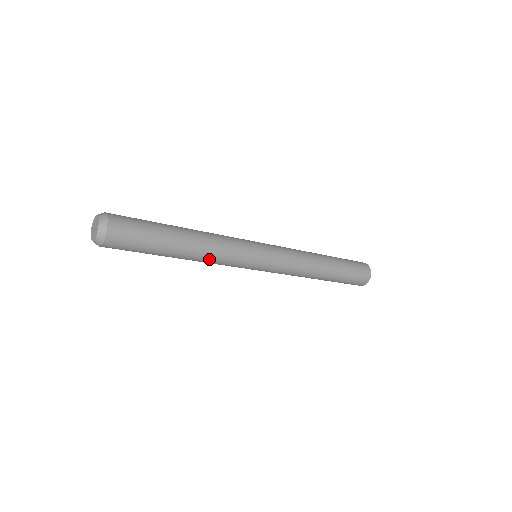
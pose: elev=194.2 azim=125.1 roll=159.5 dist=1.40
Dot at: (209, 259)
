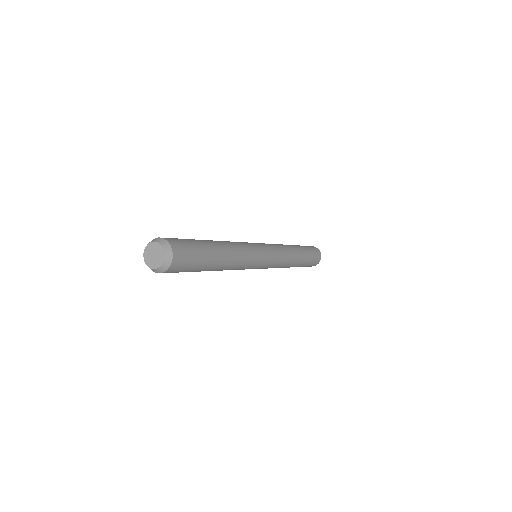
Dot at: (236, 265)
